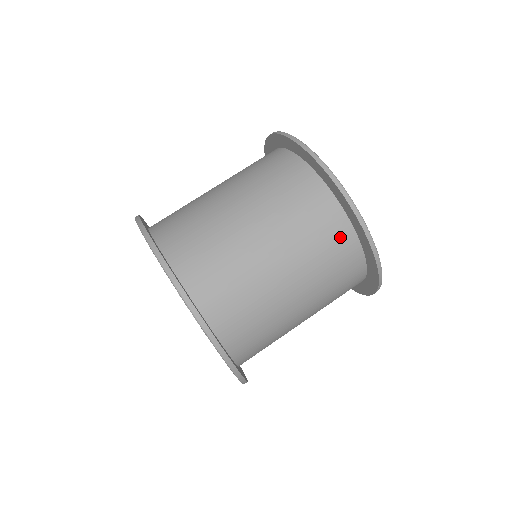
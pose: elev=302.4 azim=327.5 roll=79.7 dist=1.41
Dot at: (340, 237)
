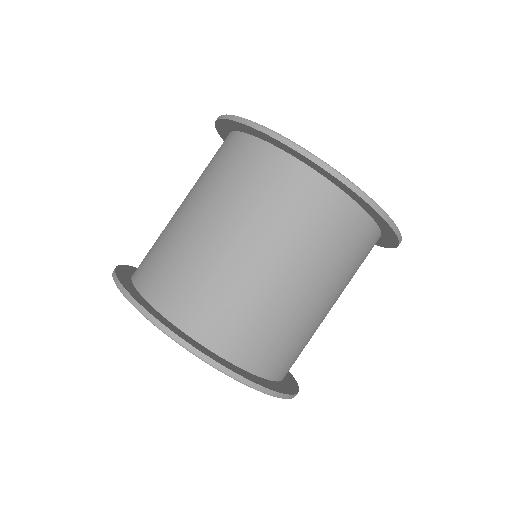
Dot at: (325, 203)
